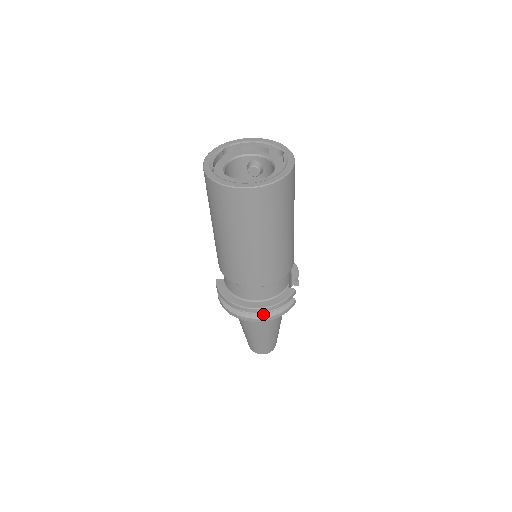
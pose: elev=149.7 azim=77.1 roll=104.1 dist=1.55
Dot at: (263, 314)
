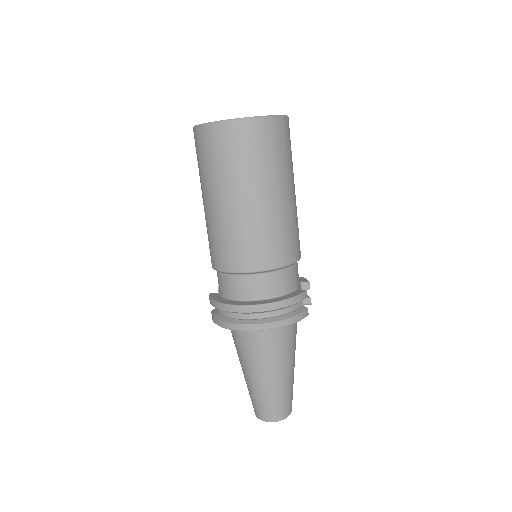
Dot at: (268, 318)
